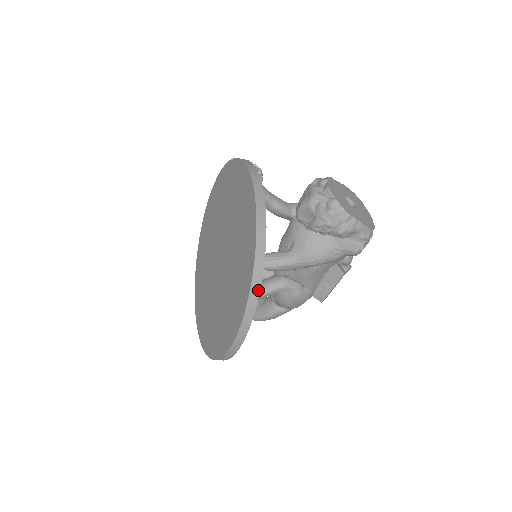
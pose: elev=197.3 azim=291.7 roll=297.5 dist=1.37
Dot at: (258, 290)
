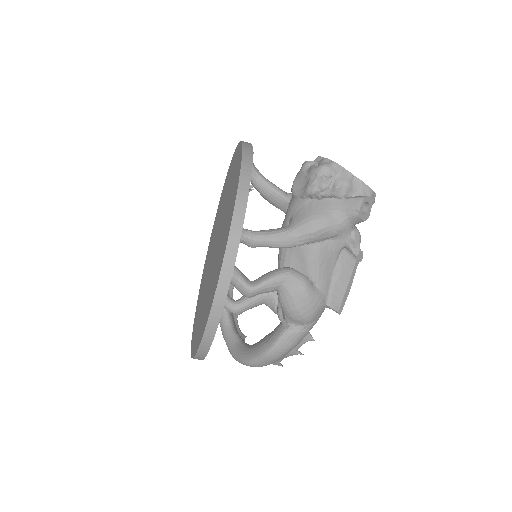
Dot at: (245, 201)
